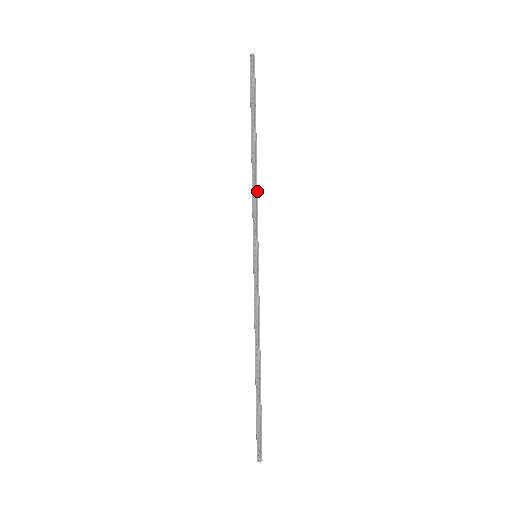
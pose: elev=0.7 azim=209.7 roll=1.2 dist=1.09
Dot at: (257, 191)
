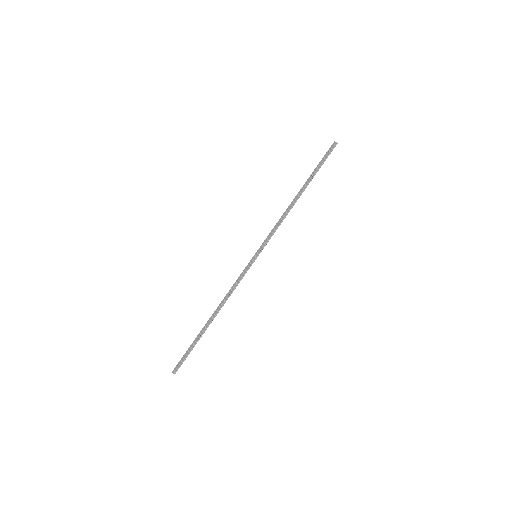
Dot at: occluded
